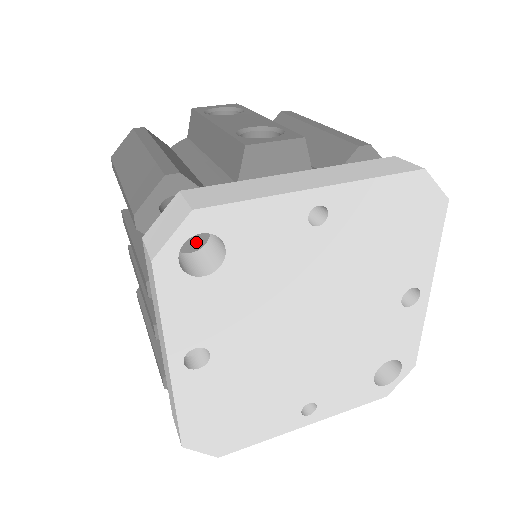
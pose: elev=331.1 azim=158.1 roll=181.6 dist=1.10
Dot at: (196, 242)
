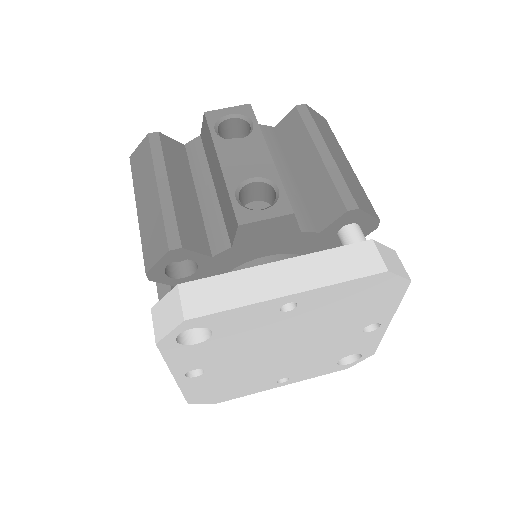
Dot at: (199, 277)
